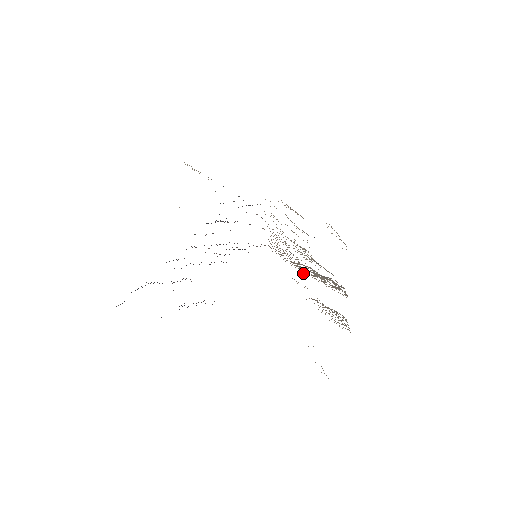
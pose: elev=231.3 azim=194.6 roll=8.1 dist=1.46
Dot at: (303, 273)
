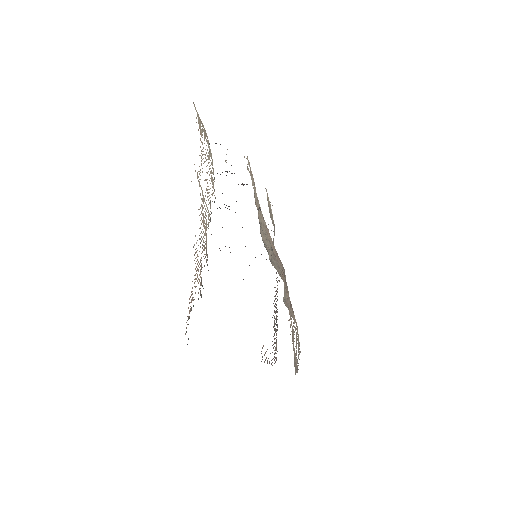
Dot at: occluded
